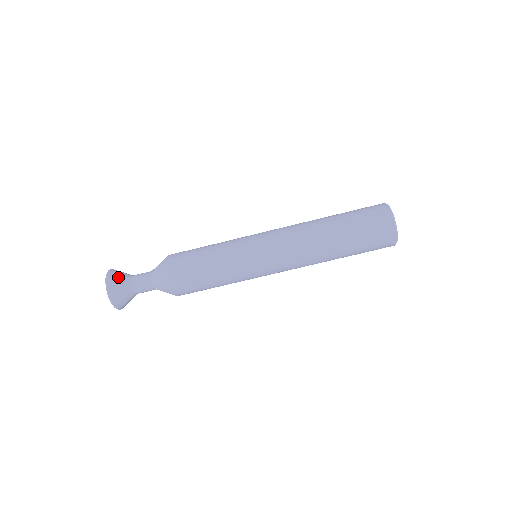
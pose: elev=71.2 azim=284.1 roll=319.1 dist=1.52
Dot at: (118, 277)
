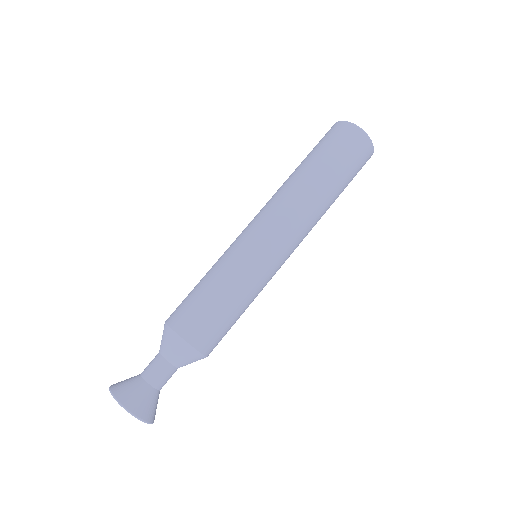
Dot at: (134, 394)
